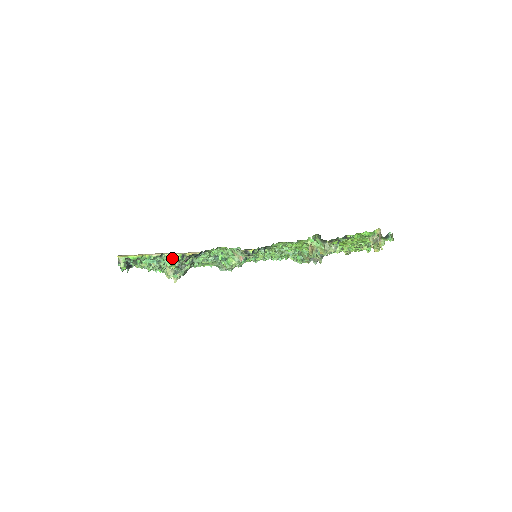
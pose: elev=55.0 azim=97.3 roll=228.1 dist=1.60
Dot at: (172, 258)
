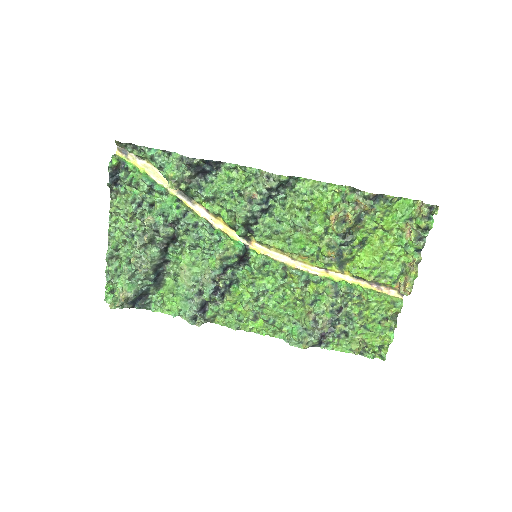
Dot at: (167, 194)
